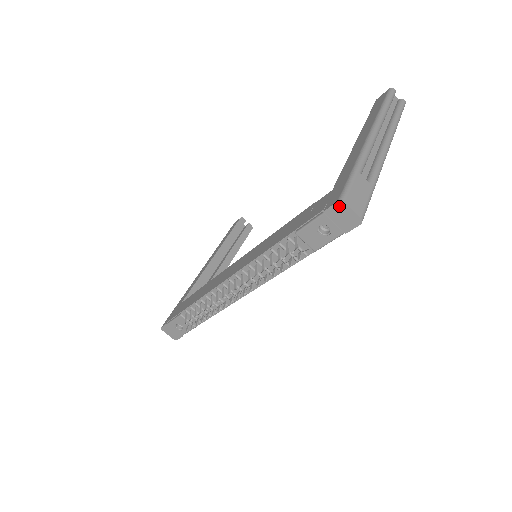
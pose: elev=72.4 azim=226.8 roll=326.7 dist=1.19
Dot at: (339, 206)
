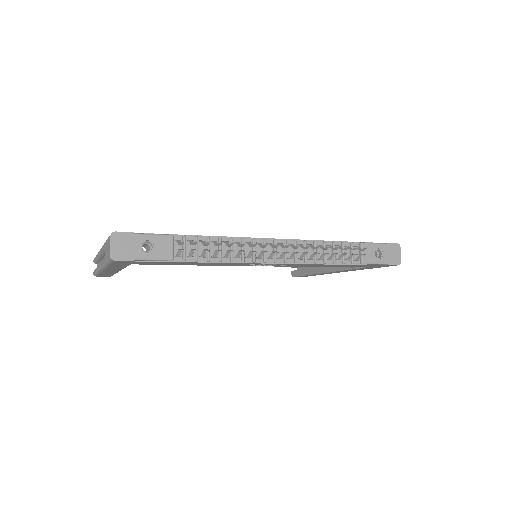
Dot at: (396, 246)
